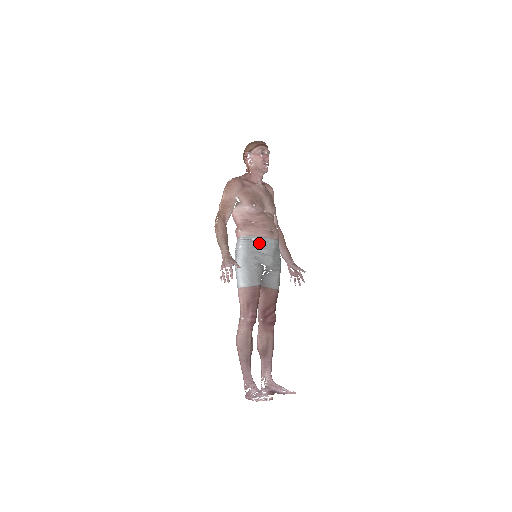
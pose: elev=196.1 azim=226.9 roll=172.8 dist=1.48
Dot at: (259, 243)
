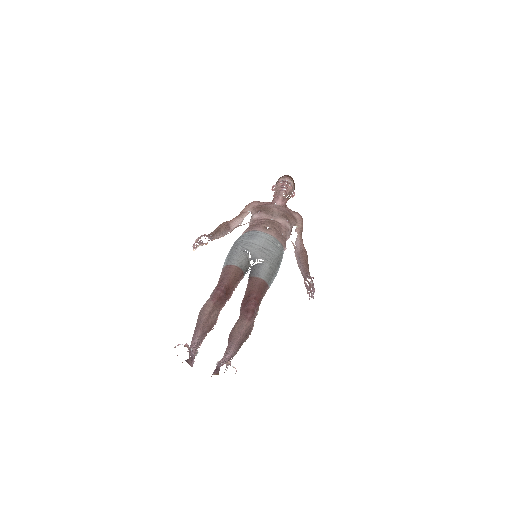
Dot at: (249, 235)
